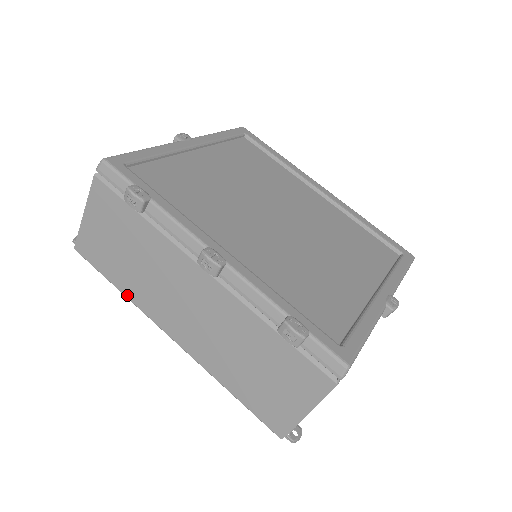
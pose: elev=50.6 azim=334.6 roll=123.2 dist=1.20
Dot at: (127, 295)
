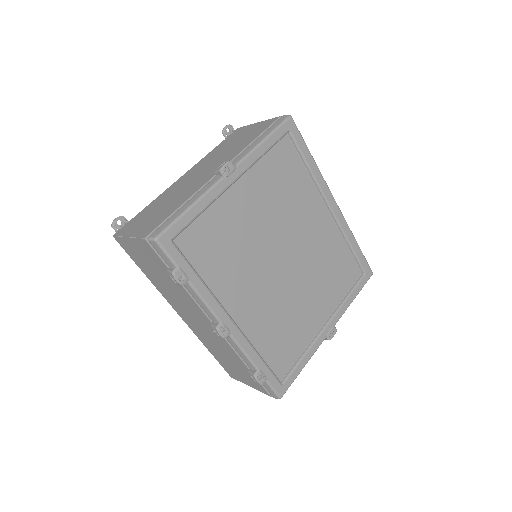
Dot at: (152, 282)
